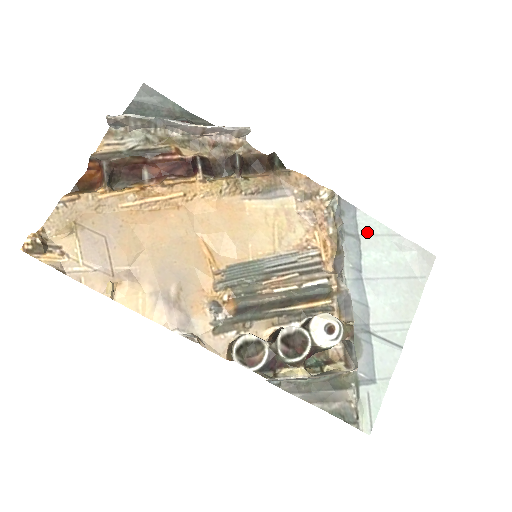
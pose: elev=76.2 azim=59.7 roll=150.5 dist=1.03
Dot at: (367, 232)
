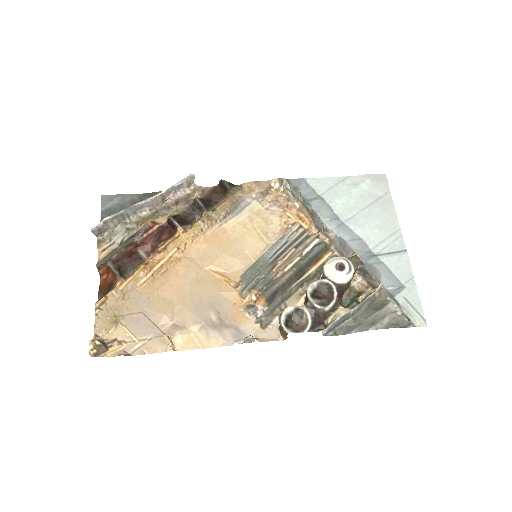
Dot at: (324, 190)
